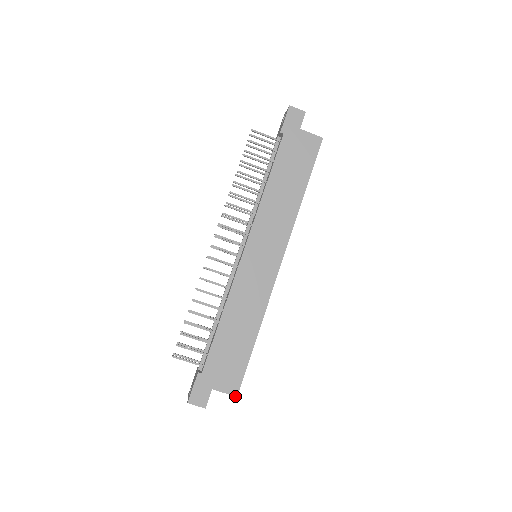
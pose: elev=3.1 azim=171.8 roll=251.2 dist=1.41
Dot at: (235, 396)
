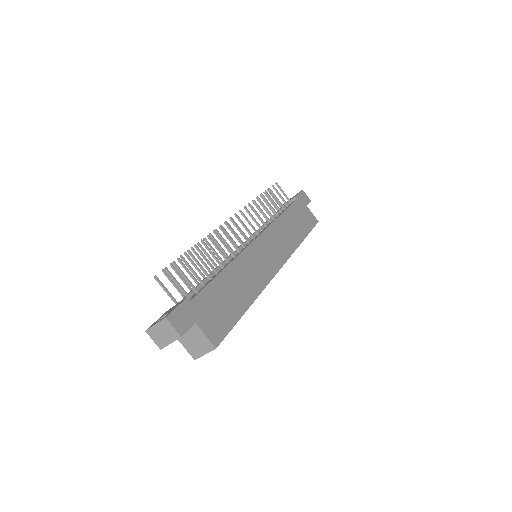
Dot at: (215, 346)
